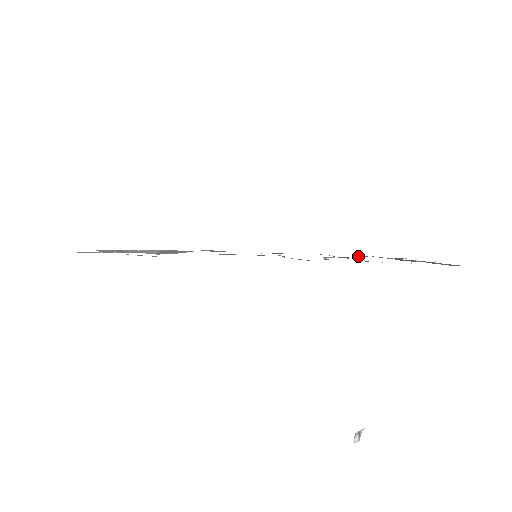
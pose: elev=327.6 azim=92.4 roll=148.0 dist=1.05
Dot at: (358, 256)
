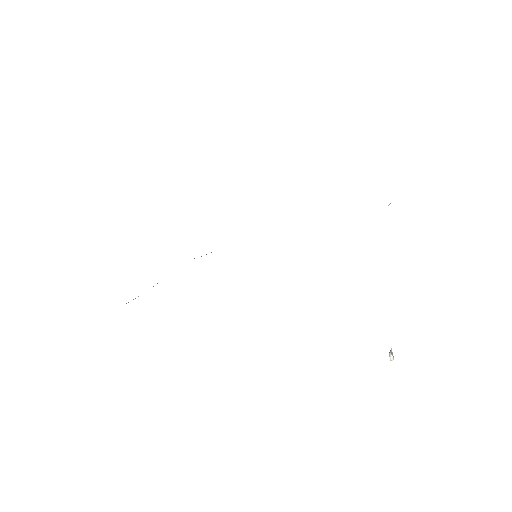
Dot at: occluded
